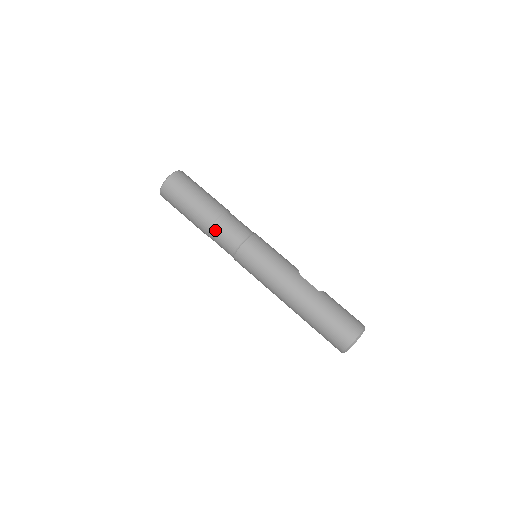
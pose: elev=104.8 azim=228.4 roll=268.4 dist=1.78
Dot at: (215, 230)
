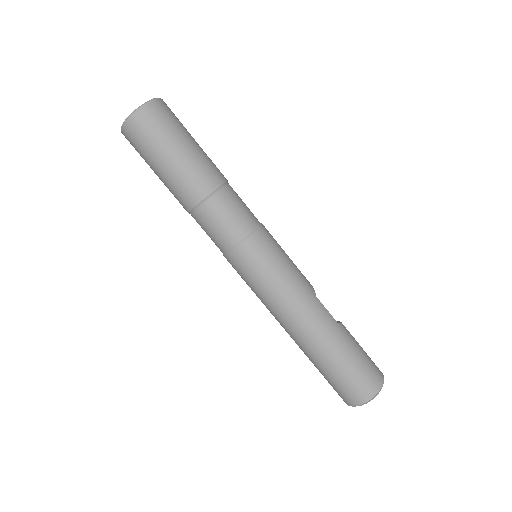
Dot at: (205, 209)
